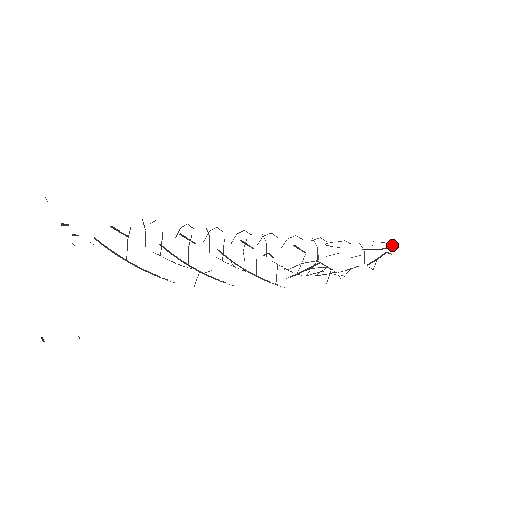
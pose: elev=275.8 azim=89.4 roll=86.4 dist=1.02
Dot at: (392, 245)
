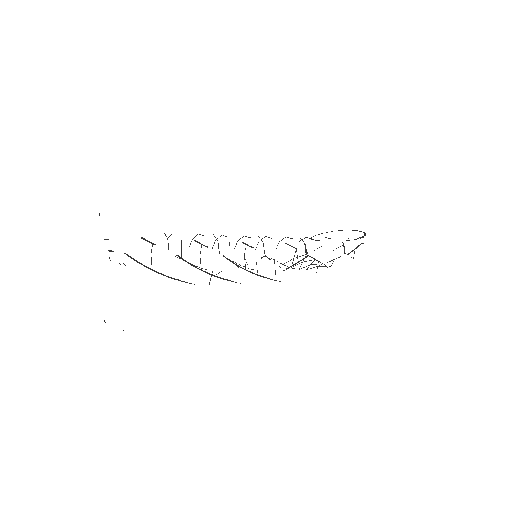
Dot at: (364, 233)
